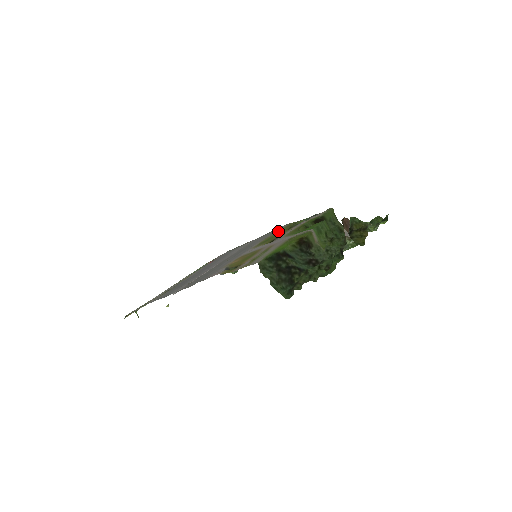
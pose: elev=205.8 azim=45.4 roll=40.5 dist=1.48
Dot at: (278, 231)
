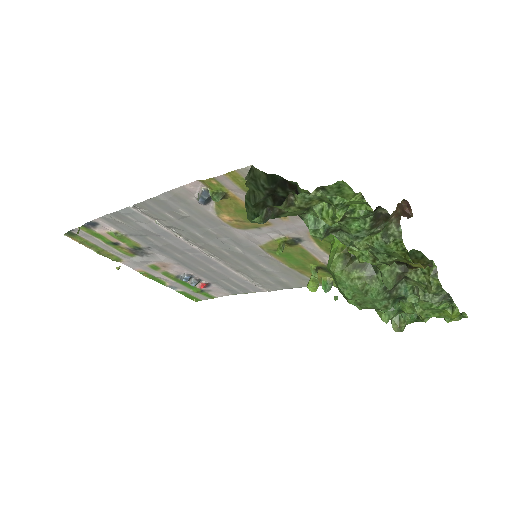
Dot at: (303, 272)
